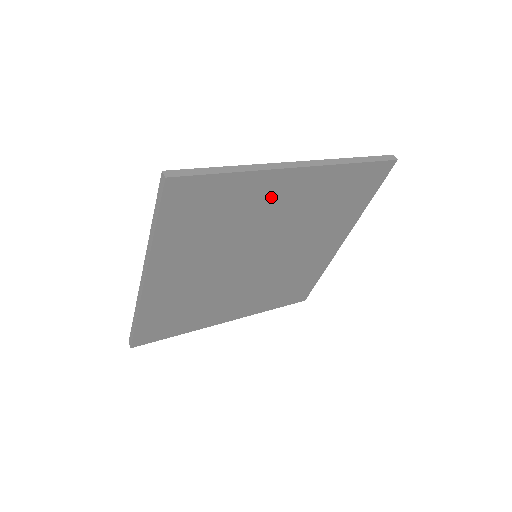
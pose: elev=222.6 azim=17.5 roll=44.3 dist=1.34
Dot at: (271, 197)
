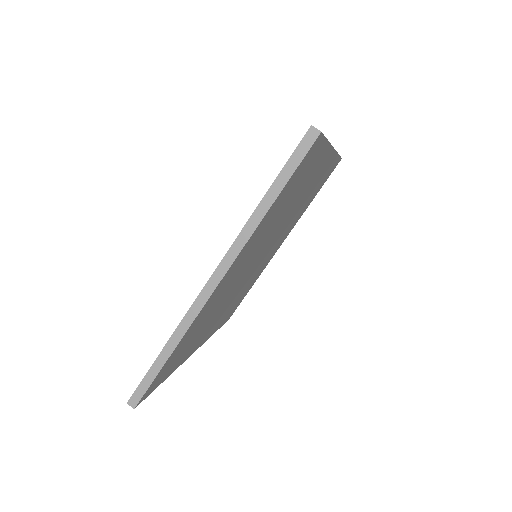
Dot at: (219, 293)
